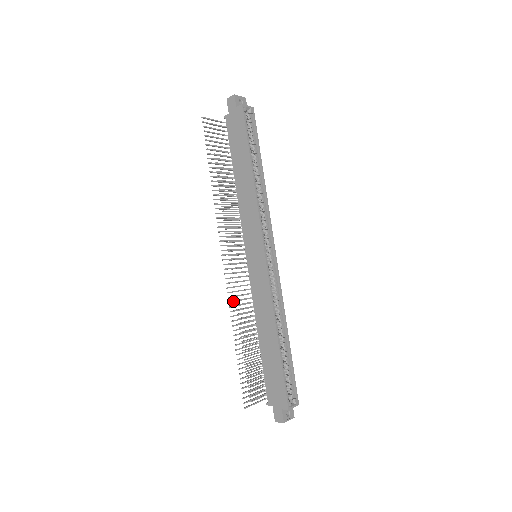
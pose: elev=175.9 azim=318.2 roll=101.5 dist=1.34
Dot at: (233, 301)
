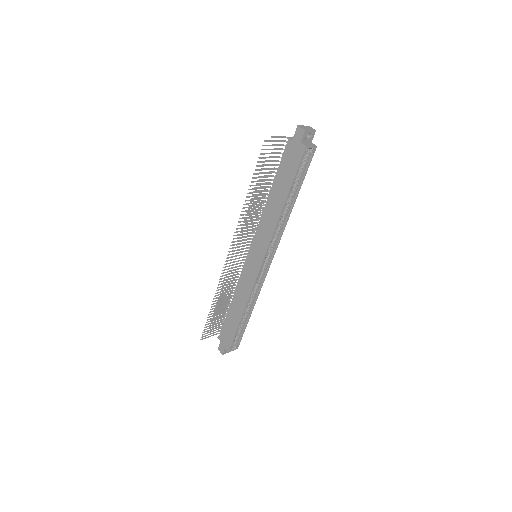
Dot at: (223, 281)
